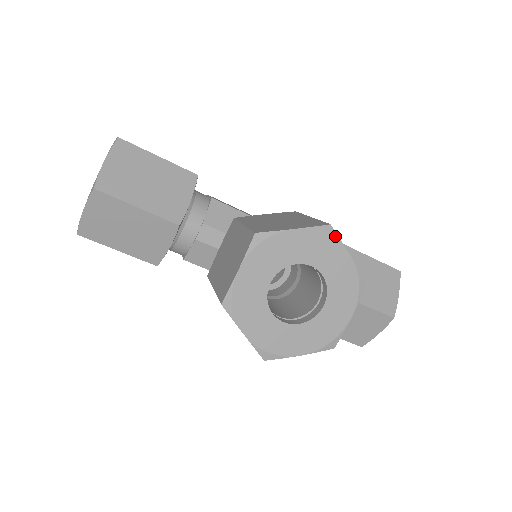
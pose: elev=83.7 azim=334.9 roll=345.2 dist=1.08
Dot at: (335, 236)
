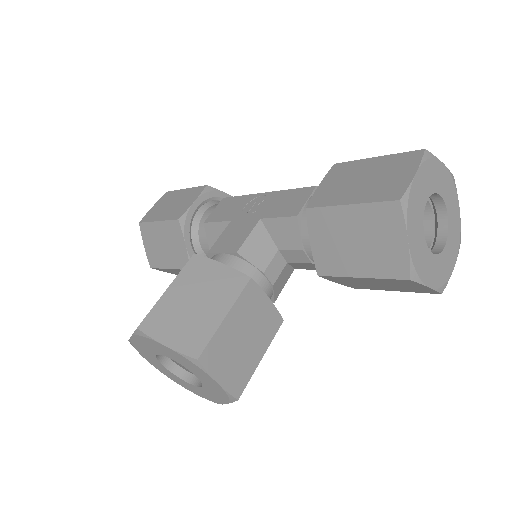
Dot at: (146, 336)
